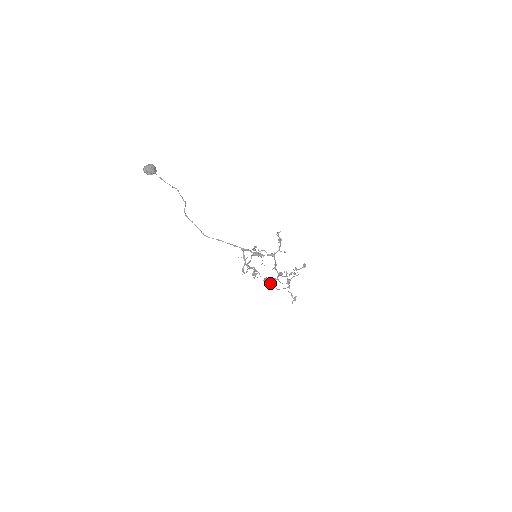
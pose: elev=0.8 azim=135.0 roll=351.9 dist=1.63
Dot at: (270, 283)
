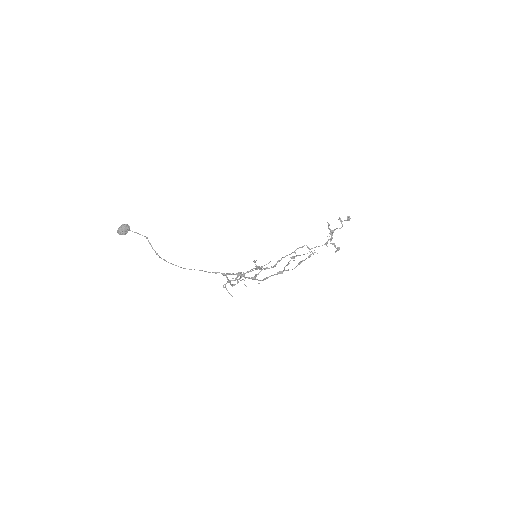
Dot at: occluded
